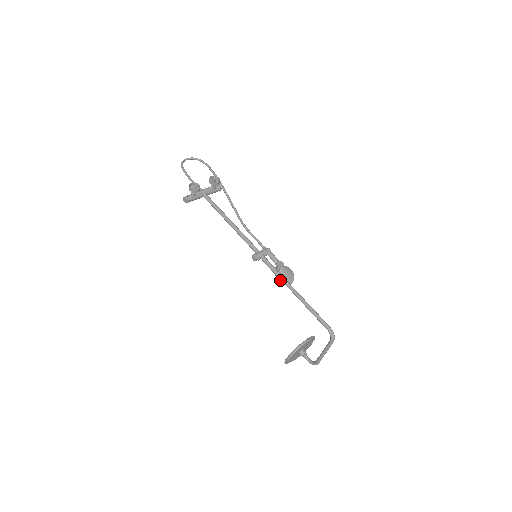
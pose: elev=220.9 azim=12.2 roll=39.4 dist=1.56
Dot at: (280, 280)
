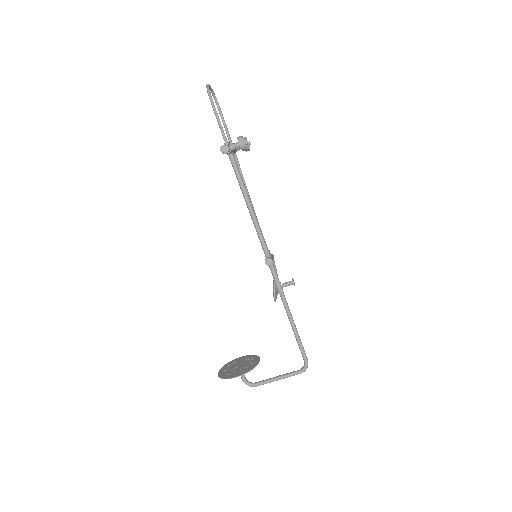
Dot at: (276, 295)
